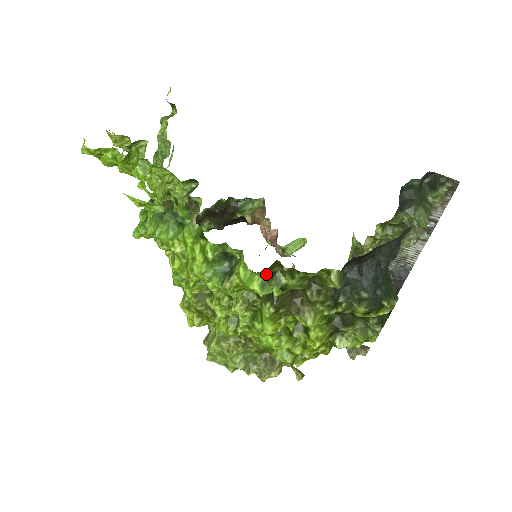
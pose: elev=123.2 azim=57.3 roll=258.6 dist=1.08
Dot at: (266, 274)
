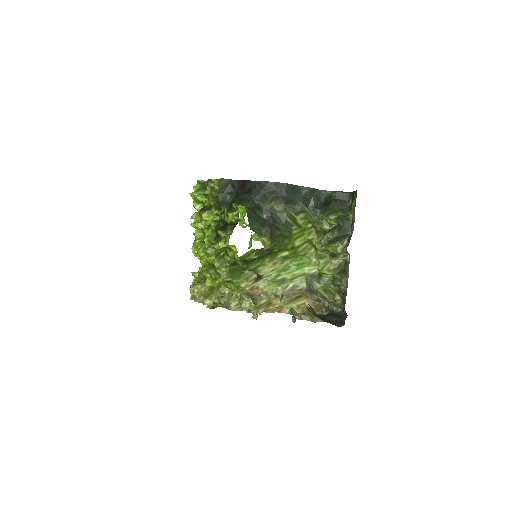
Dot at: (203, 187)
